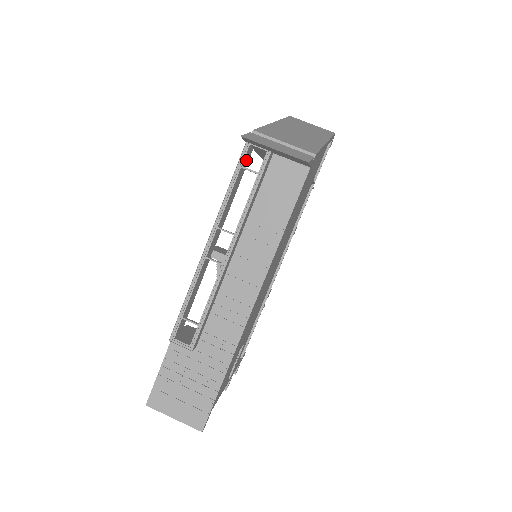
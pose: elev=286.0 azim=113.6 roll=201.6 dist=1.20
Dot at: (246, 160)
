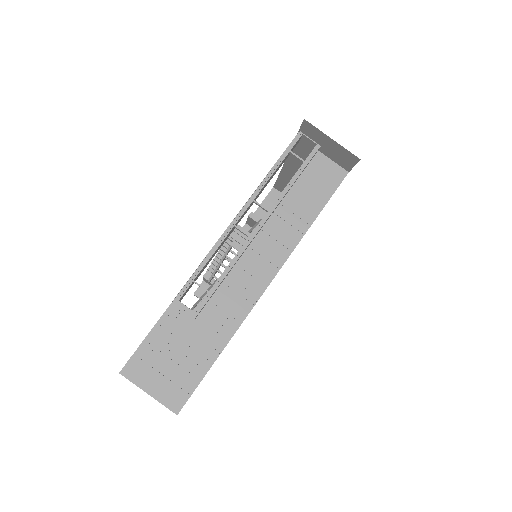
Dot at: (292, 149)
